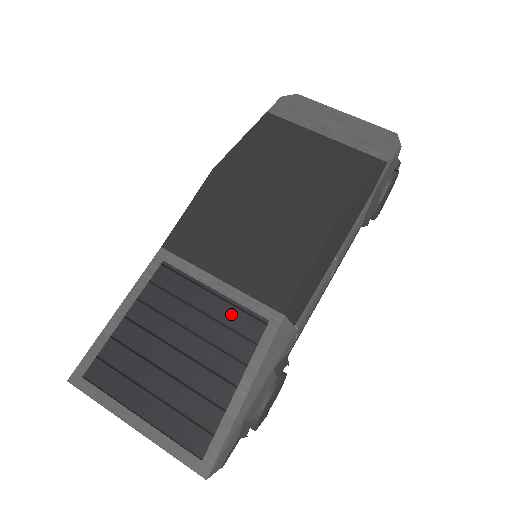
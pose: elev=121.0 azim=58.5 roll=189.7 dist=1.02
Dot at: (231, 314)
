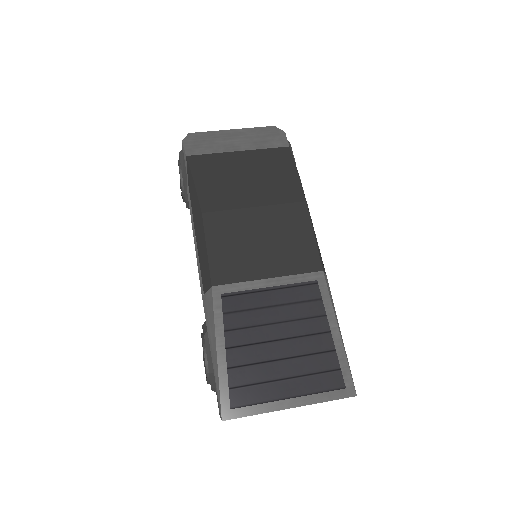
Dot at: (292, 293)
